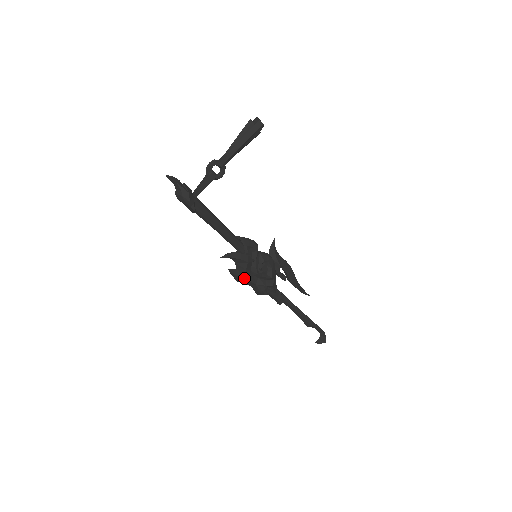
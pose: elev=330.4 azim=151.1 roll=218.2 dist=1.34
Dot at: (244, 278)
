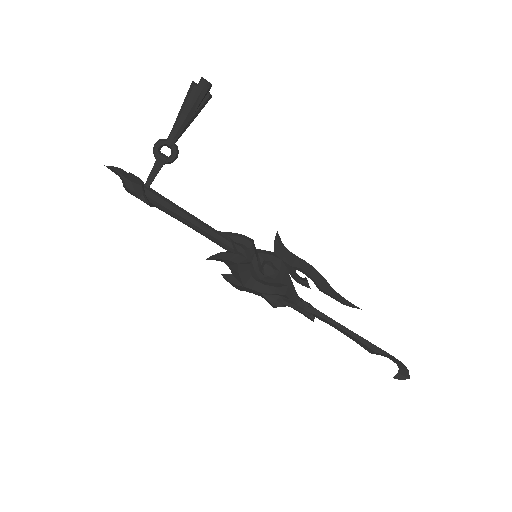
Dot at: (240, 285)
